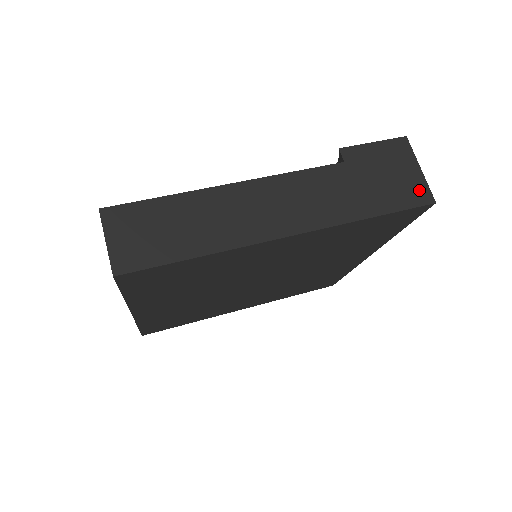
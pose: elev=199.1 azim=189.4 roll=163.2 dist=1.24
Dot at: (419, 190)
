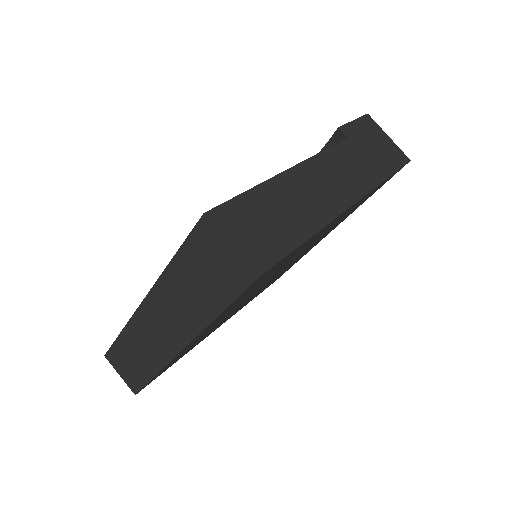
Dot at: (398, 153)
